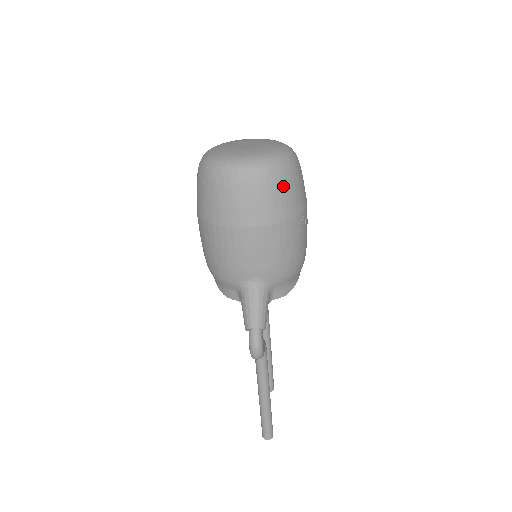
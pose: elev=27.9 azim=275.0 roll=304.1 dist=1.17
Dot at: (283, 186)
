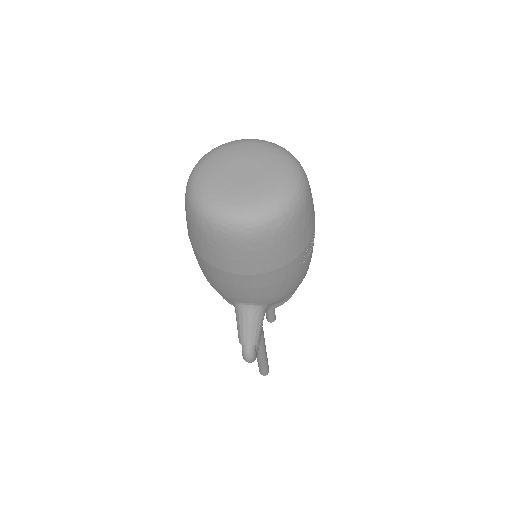
Dot at: (283, 238)
